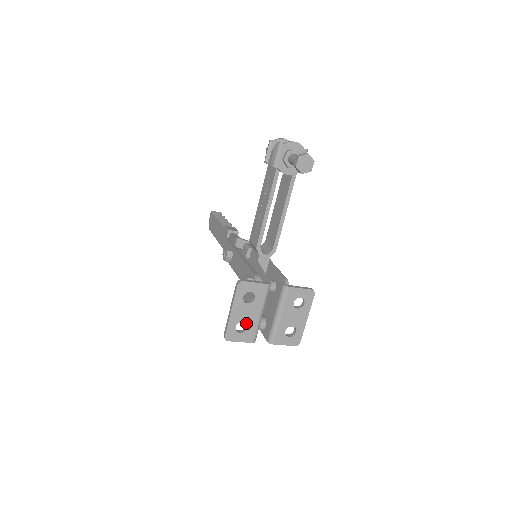
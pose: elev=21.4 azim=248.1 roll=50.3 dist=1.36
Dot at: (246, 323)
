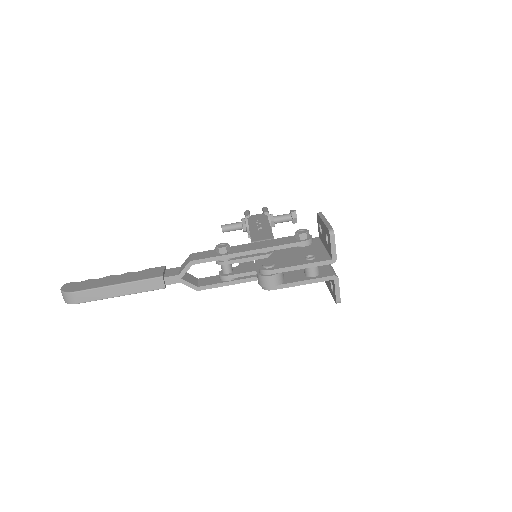
Dot at: occluded
